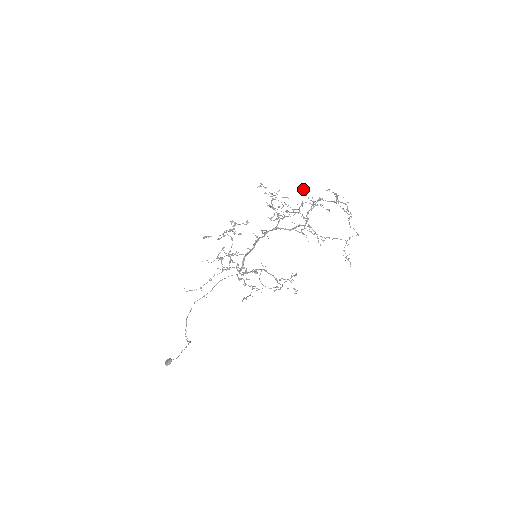
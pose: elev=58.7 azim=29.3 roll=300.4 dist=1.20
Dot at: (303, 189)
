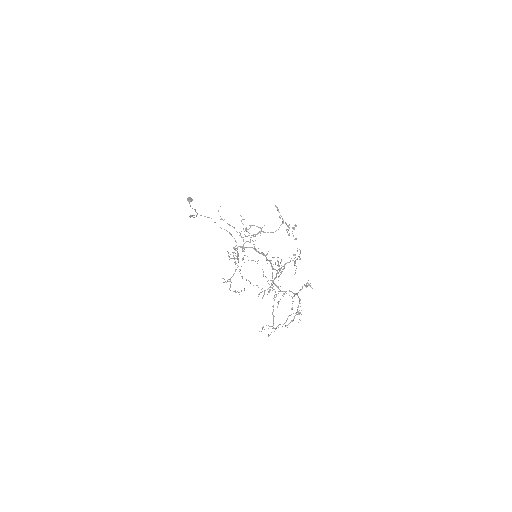
Dot at: (306, 284)
